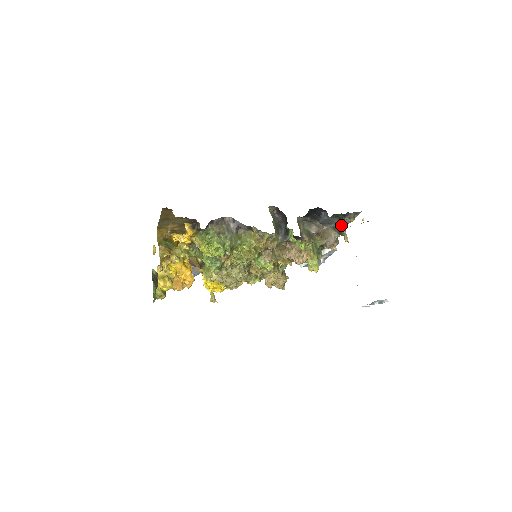
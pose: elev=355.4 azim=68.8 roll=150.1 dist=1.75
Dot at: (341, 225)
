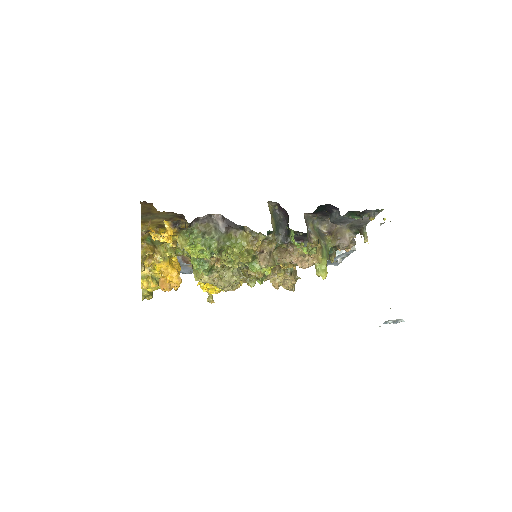
Dot at: (360, 223)
